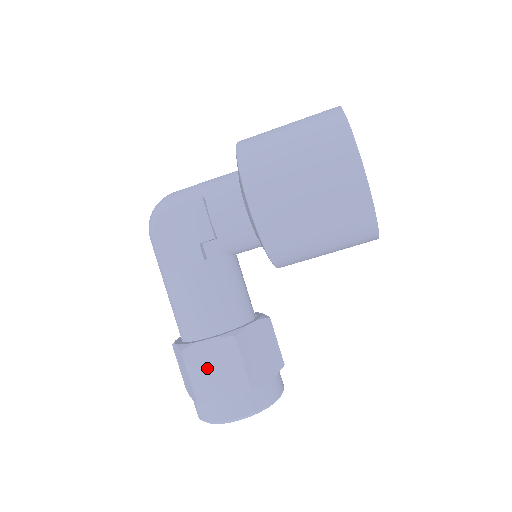
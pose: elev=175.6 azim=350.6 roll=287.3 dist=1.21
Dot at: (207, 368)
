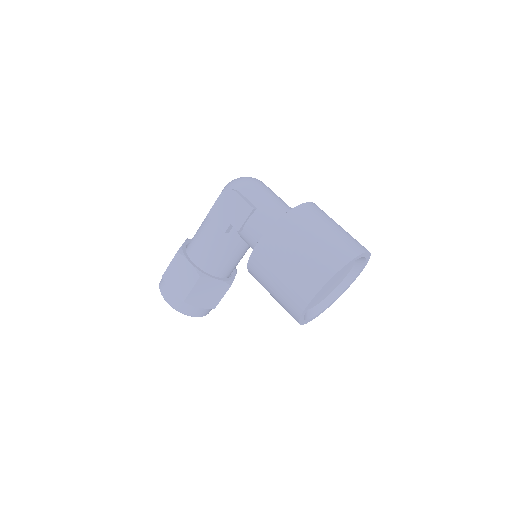
Dot at: (178, 272)
